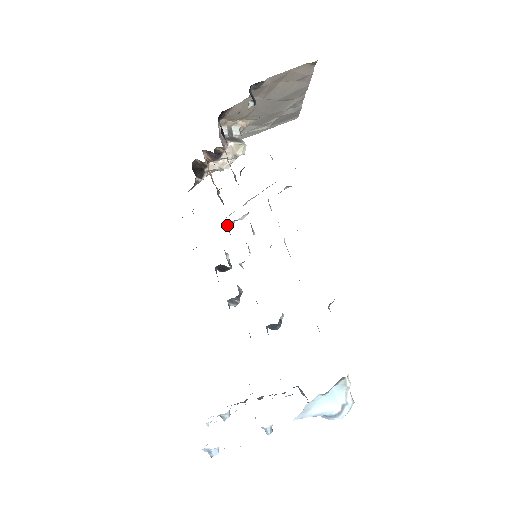
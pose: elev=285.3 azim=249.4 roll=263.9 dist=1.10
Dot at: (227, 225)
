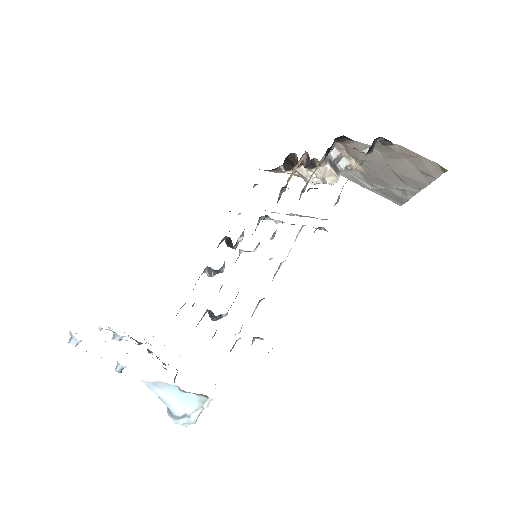
Dot at: occluded
